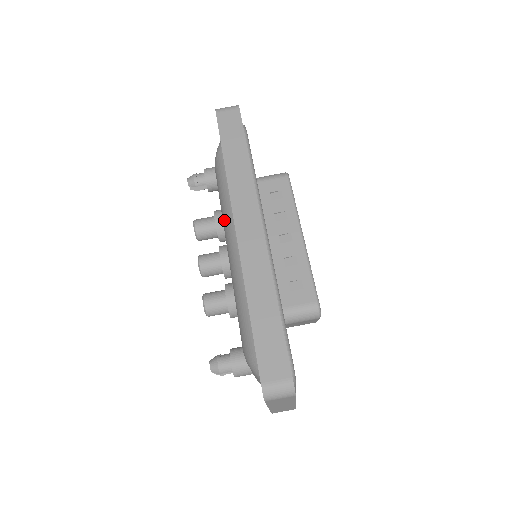
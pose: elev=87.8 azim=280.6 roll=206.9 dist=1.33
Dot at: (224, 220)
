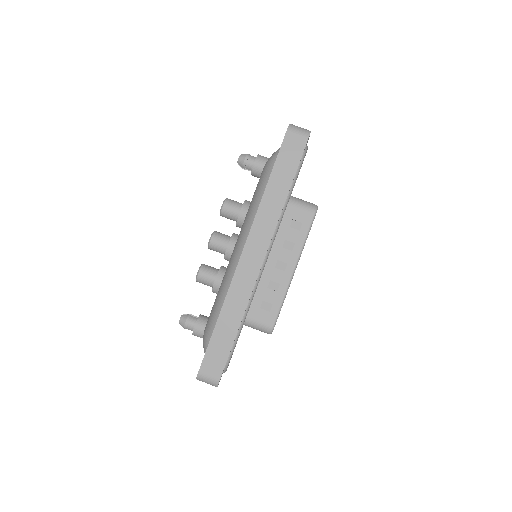
Dot at: (244, 223)
